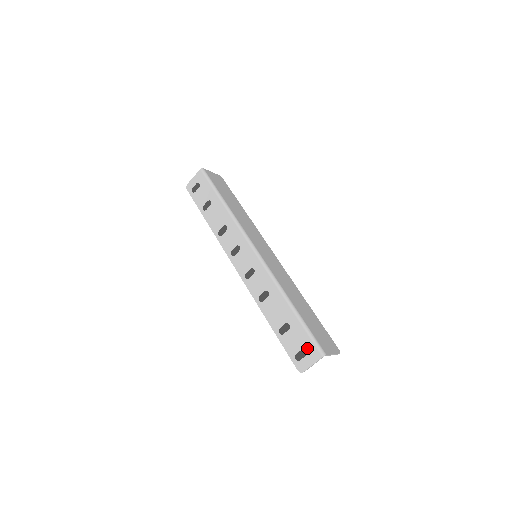
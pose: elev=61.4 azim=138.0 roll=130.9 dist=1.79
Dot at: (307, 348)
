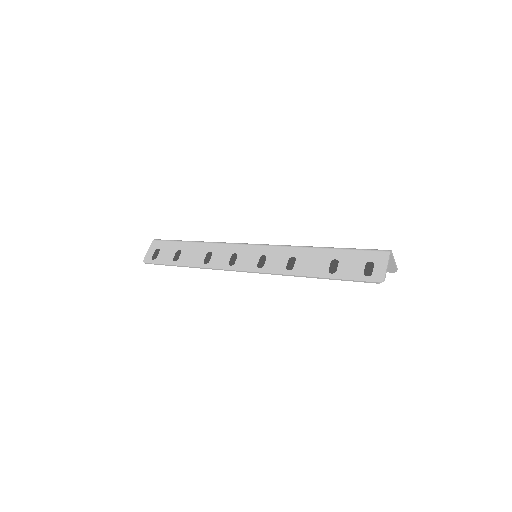
Dot at: (369, 259)
